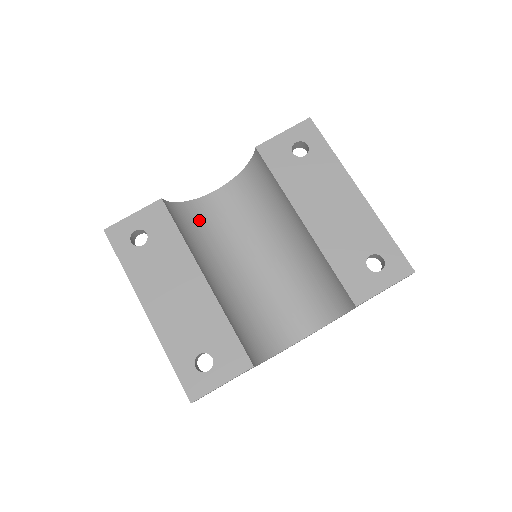
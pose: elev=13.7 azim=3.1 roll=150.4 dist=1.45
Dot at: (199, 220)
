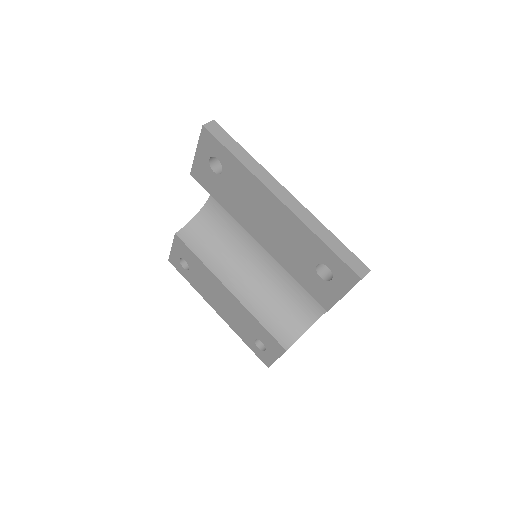
Dot at: (216, 223)
